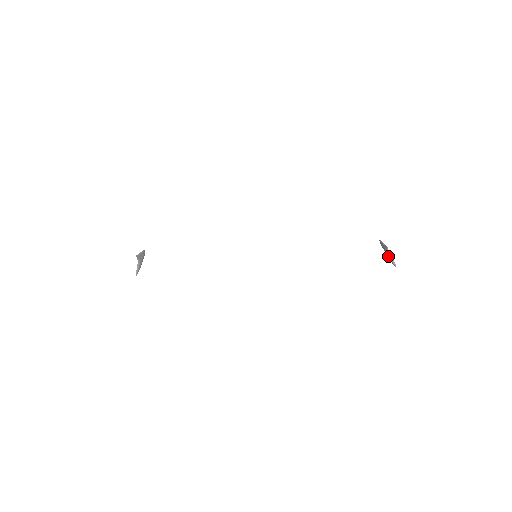
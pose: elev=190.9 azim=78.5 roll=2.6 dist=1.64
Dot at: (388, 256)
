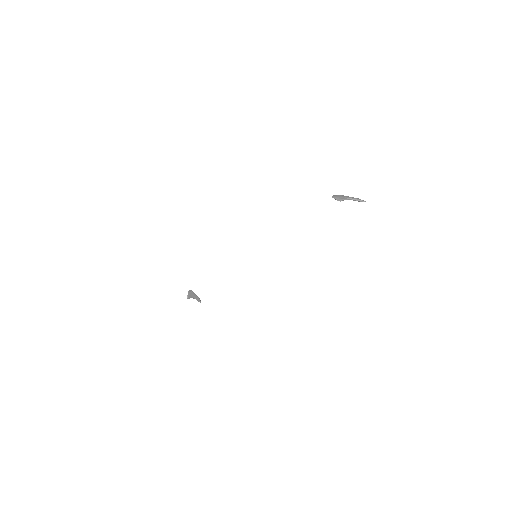
Dot at: occluded
